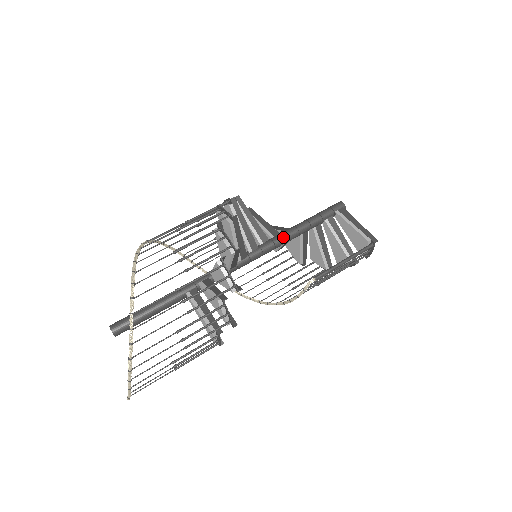
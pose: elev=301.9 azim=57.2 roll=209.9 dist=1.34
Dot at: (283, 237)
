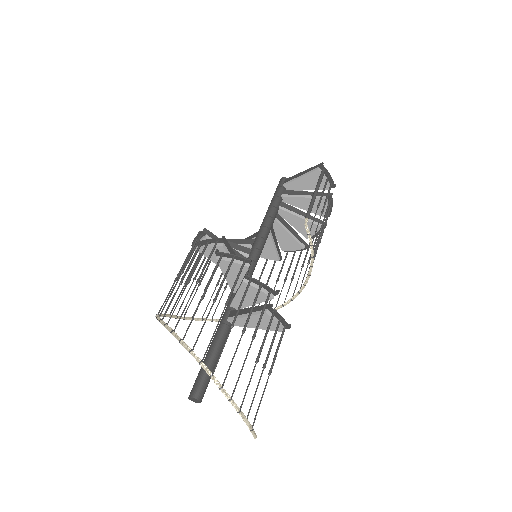
Dot at: (262, 228)
